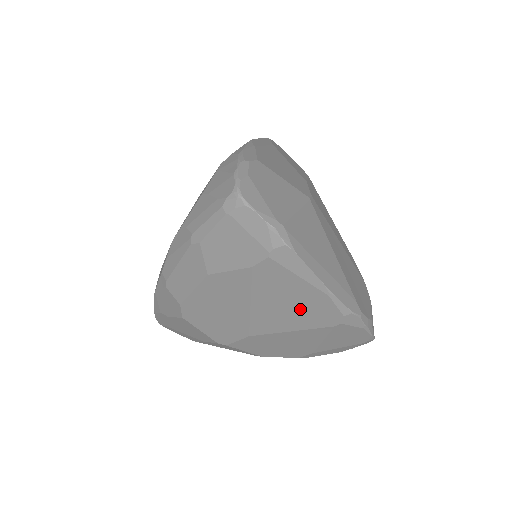
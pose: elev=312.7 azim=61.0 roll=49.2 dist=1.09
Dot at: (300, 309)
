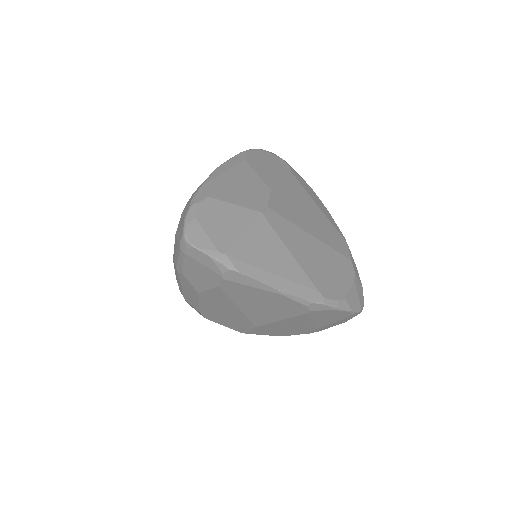
Dot at: (273, 306)
